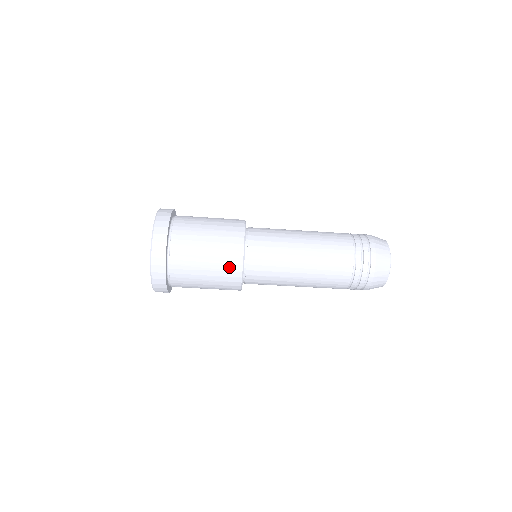
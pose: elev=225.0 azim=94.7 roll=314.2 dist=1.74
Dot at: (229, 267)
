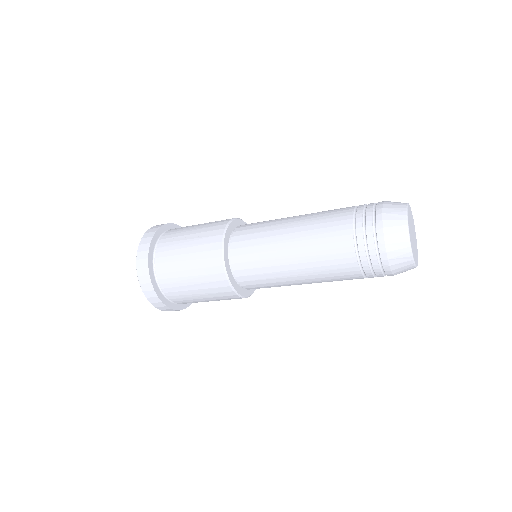
Dot at: occluded
